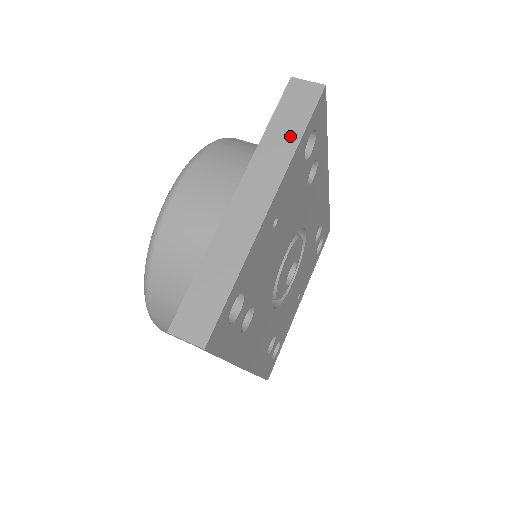
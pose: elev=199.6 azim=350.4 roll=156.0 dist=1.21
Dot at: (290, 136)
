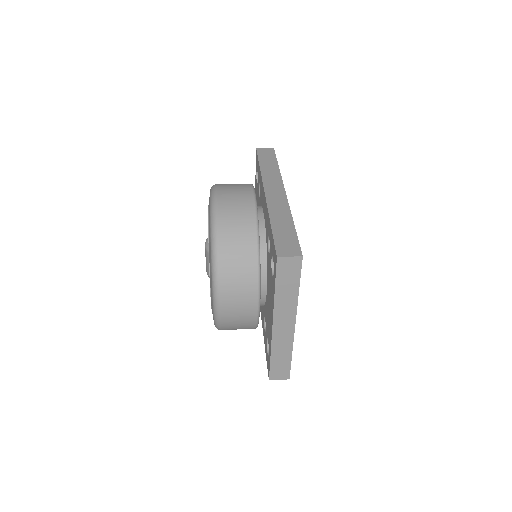
Dot at: (292, 291)
